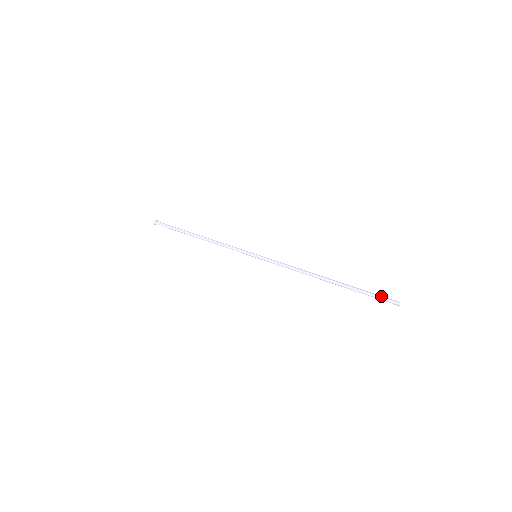
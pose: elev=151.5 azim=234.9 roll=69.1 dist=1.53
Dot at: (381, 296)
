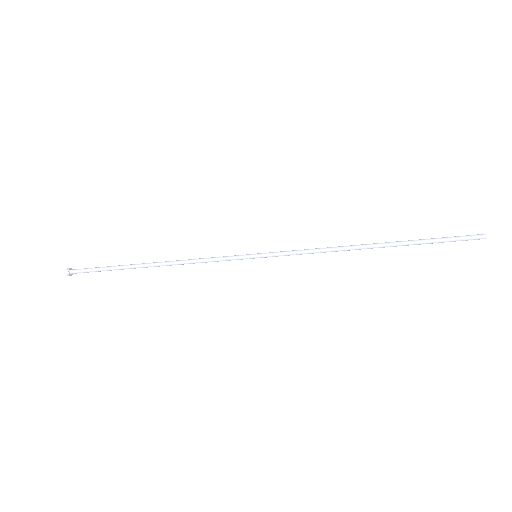
Dot at: (457, 236)
